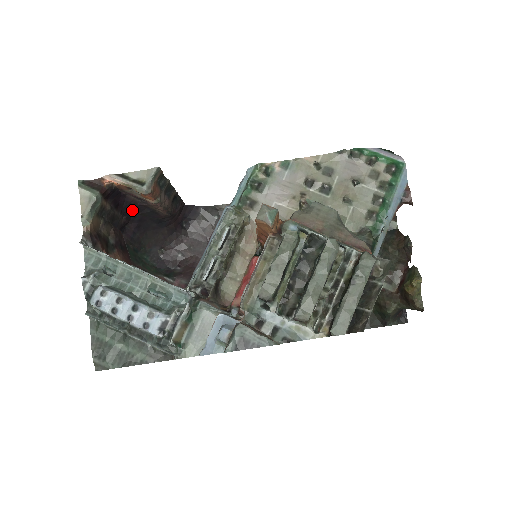
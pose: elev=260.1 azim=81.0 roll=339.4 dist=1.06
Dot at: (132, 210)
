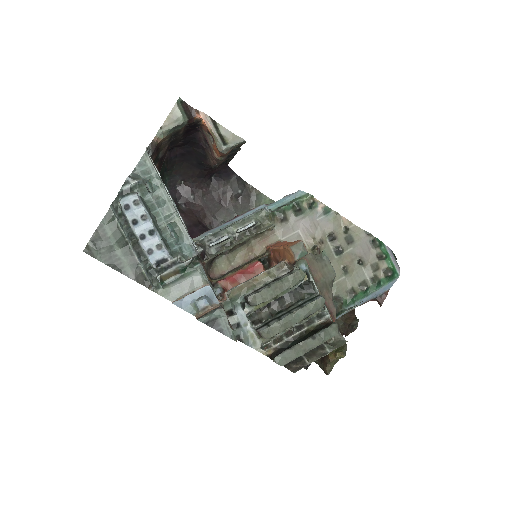
Dot at: (191, 142)
